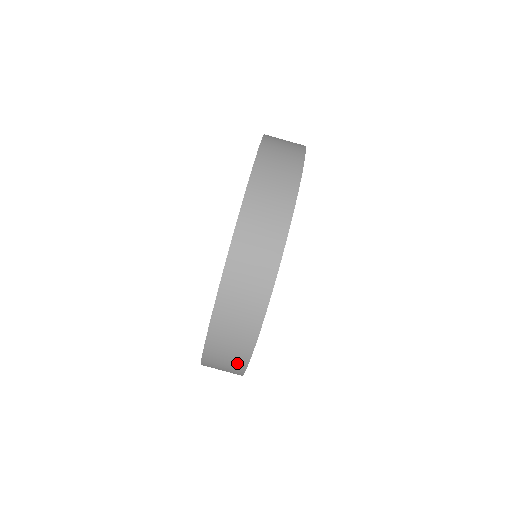
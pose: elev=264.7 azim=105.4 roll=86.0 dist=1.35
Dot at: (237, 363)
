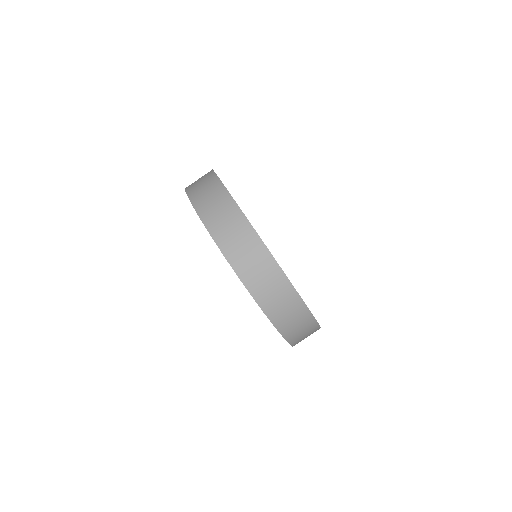
Dot at: (309, 324)
